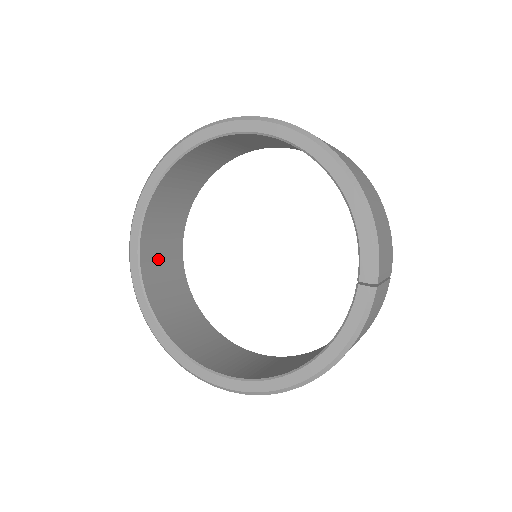
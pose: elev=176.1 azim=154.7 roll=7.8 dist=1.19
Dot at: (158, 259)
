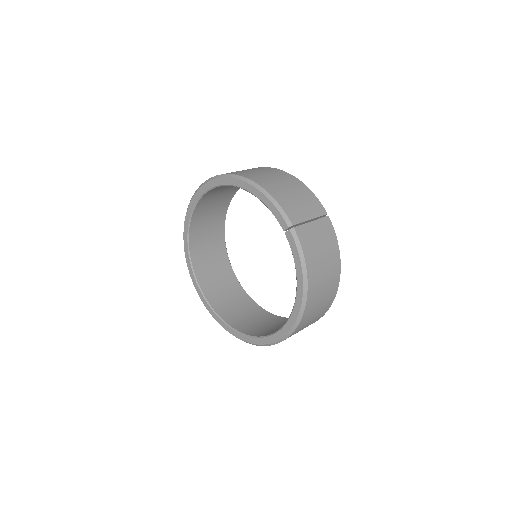
Dot at: (220, 294)
